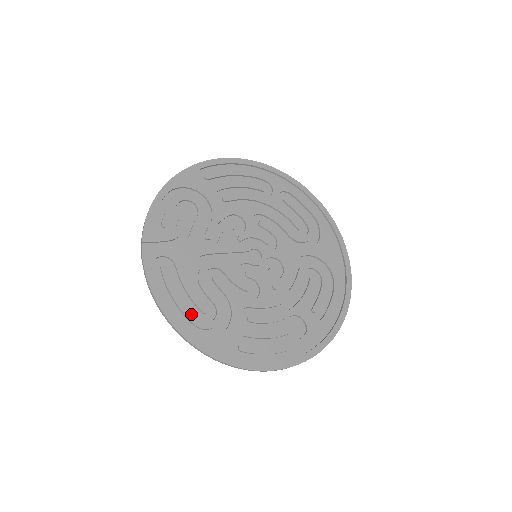
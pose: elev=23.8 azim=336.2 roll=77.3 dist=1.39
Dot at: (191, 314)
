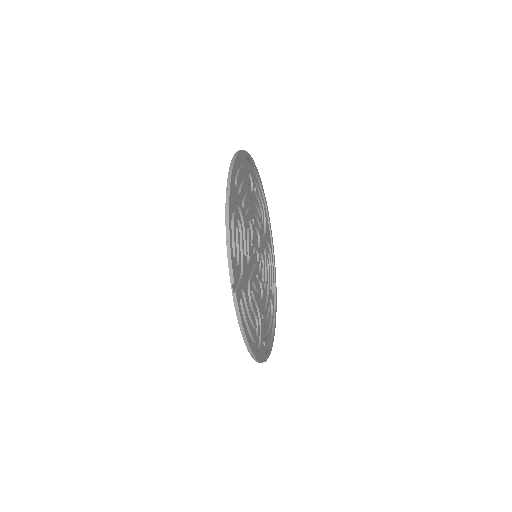
Dot at: (254, 335)
